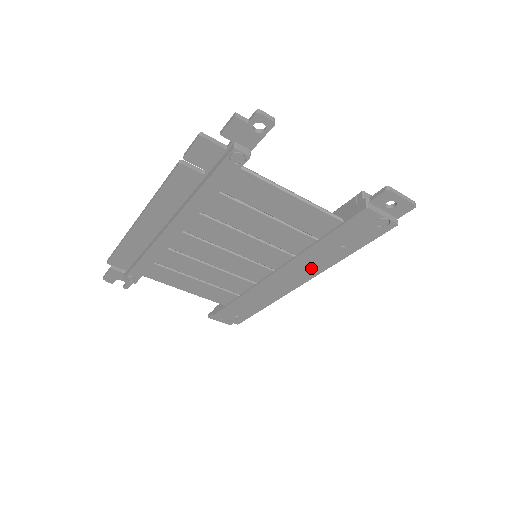
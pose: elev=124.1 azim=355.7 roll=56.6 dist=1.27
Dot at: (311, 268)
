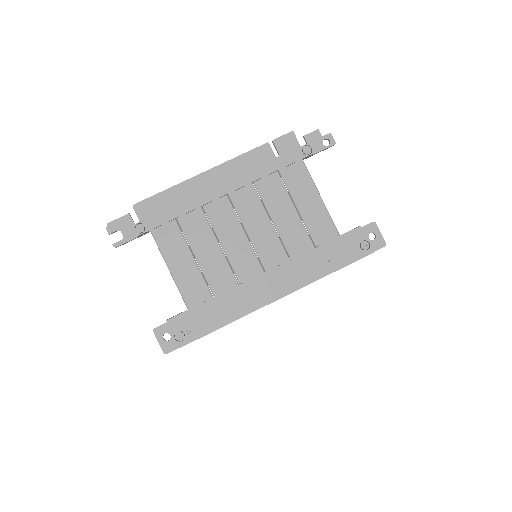
Dot at: (296, 278)
